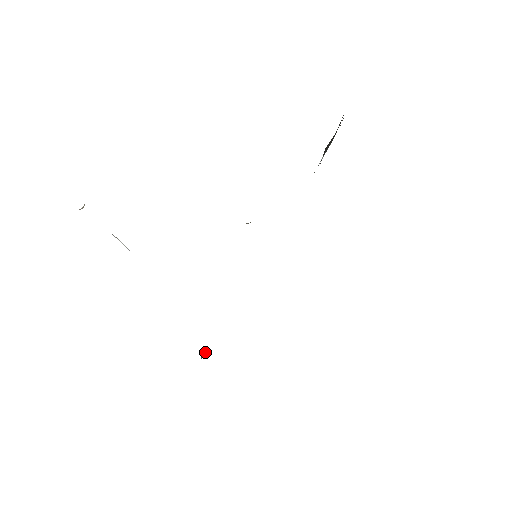
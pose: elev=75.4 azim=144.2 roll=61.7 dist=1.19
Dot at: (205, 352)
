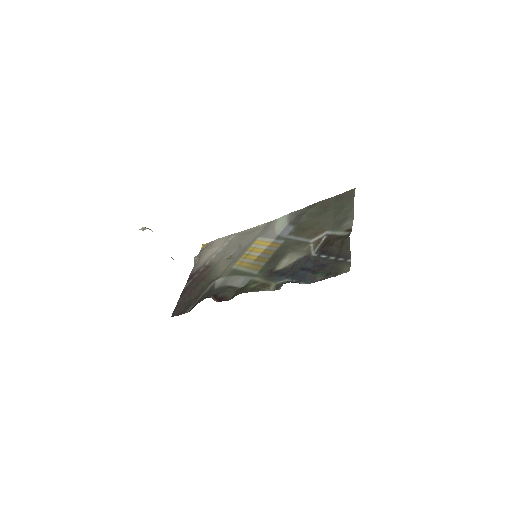
Dot at: (197, 260)
